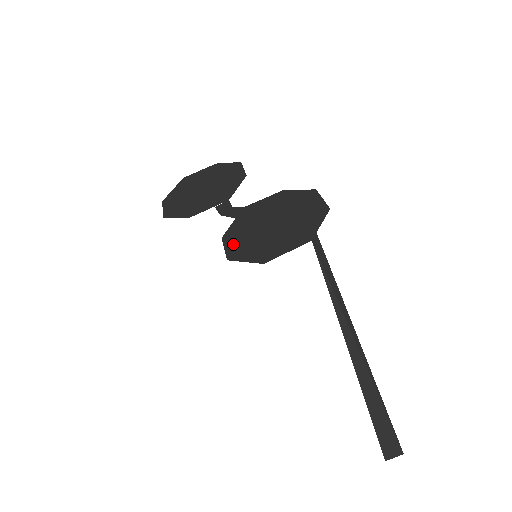
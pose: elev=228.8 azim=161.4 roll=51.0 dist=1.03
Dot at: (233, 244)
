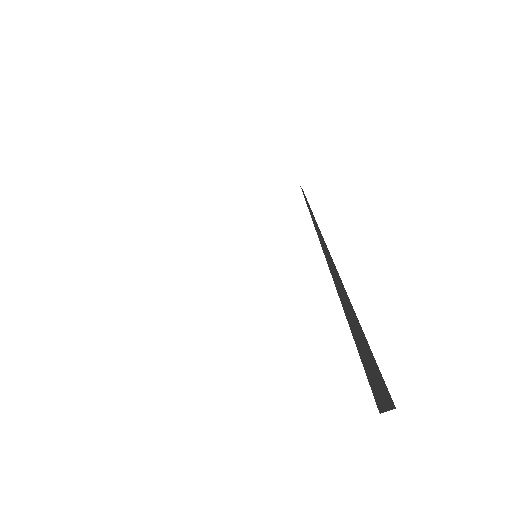
Dot at: occluded
